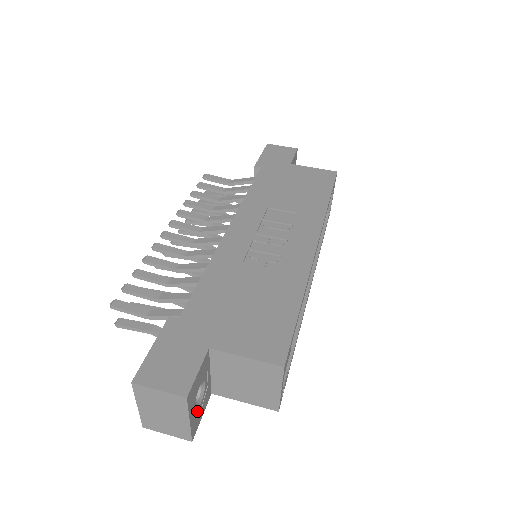
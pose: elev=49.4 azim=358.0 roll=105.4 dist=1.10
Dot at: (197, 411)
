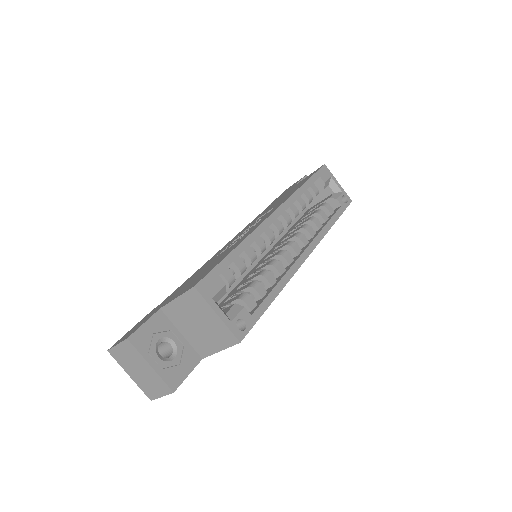
Dot at: (169, 364)
